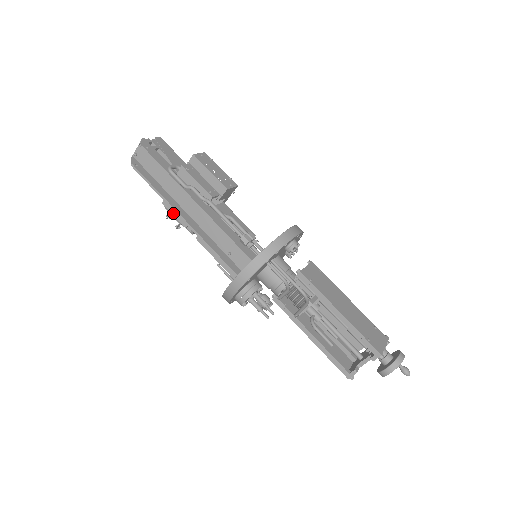
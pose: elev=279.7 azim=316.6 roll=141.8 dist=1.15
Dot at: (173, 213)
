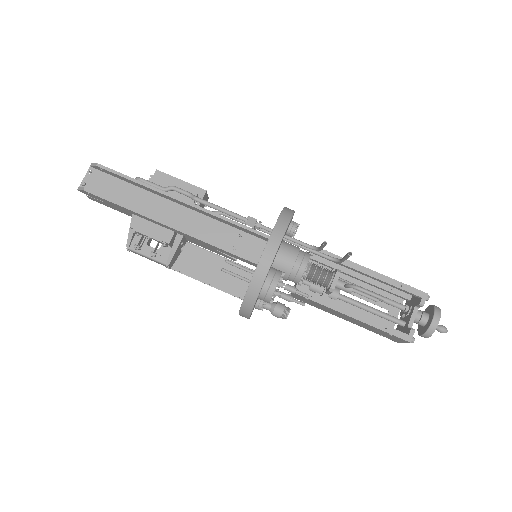
Dot at: (148, 232)
